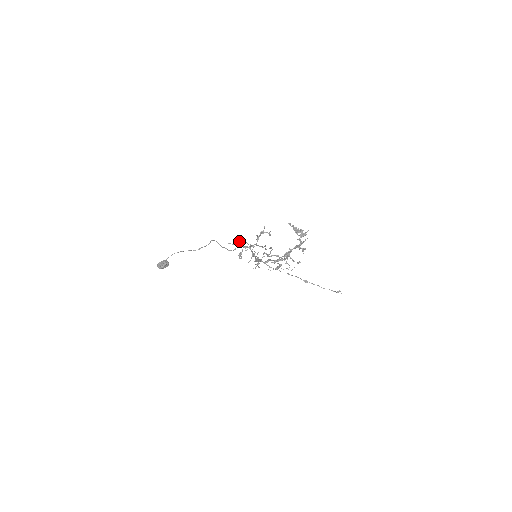
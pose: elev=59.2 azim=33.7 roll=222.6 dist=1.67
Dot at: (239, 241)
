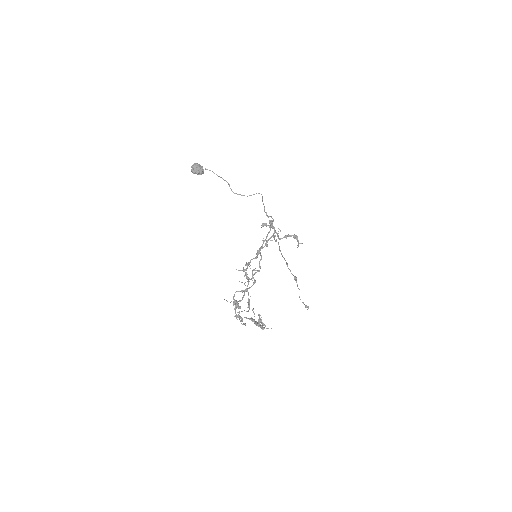
Dot at: (272, 221)
